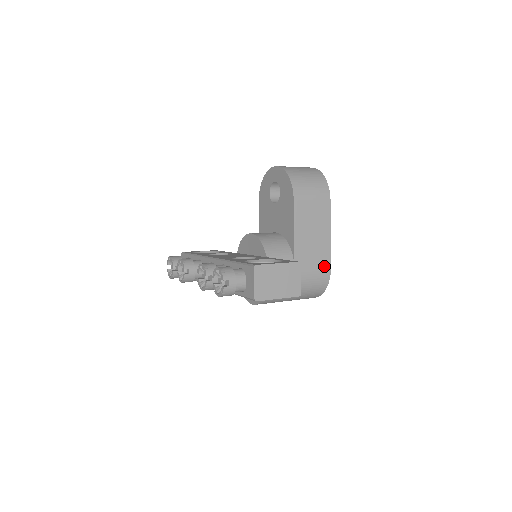
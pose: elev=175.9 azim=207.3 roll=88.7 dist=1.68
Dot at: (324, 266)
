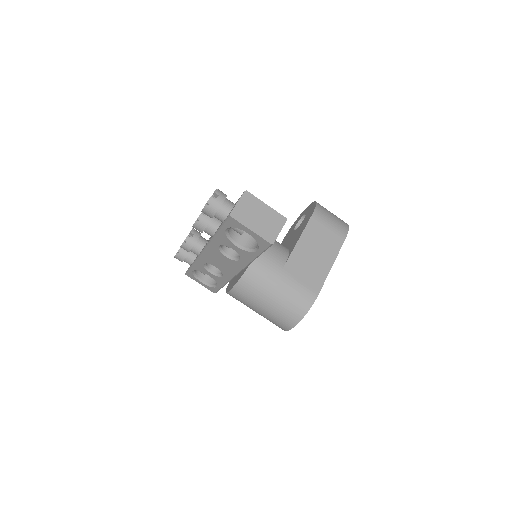
Dot at: (313, 287)
